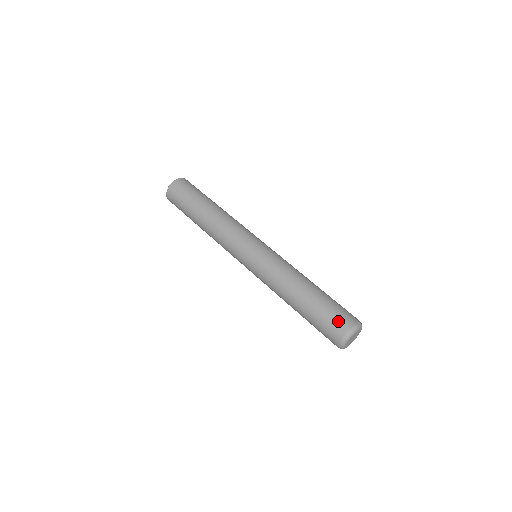
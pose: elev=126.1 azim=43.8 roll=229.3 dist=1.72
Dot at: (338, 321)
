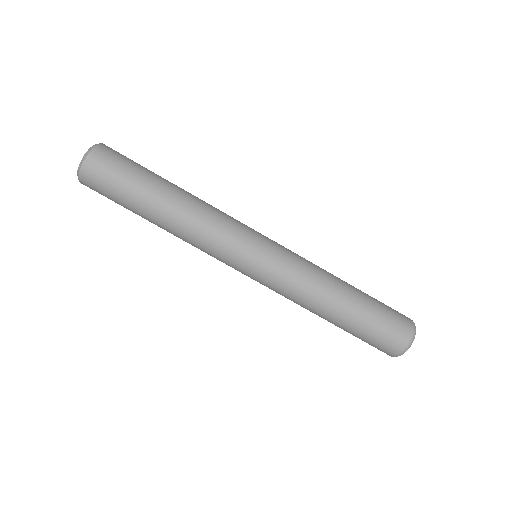
Dot at: (395, 332)
